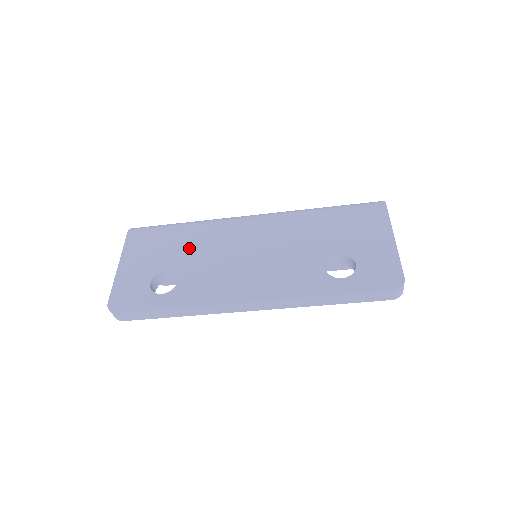
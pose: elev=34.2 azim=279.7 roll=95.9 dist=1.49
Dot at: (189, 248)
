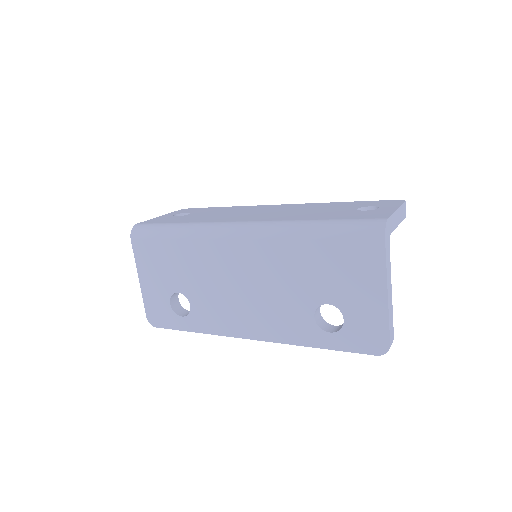
Dot at: (189, 270)
